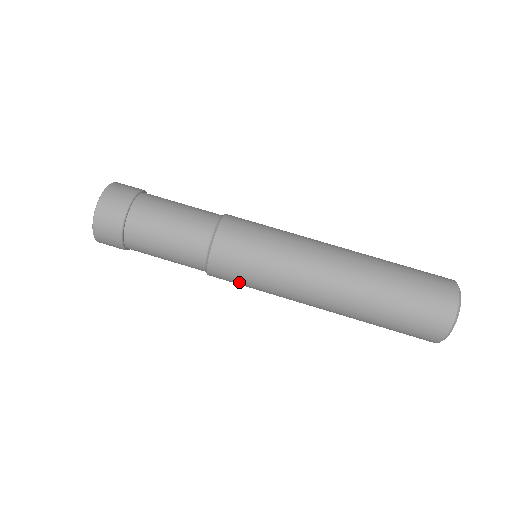
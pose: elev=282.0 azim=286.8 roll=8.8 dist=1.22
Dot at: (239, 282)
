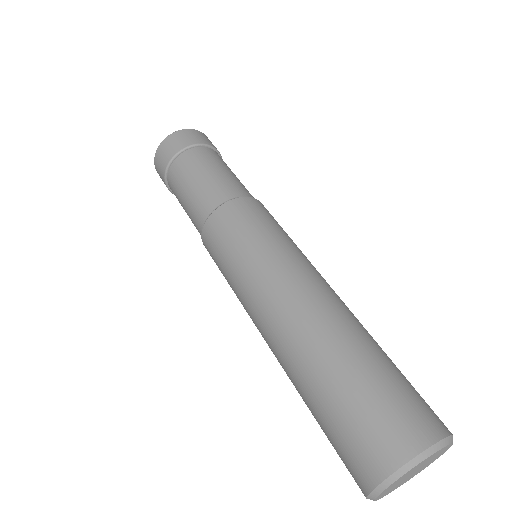
Dot at: (218, 261)
